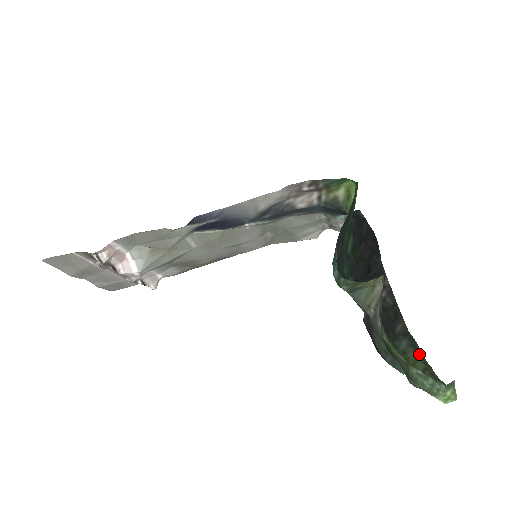
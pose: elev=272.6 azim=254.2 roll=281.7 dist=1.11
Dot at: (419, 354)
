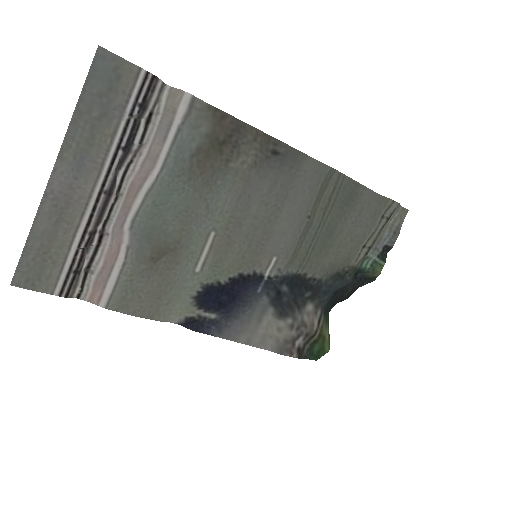
Dot at: occluded
